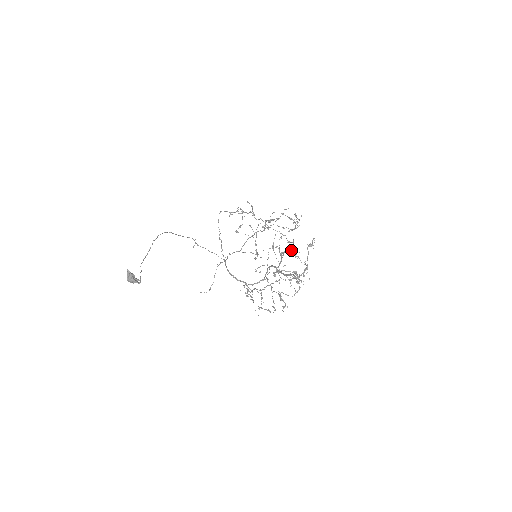
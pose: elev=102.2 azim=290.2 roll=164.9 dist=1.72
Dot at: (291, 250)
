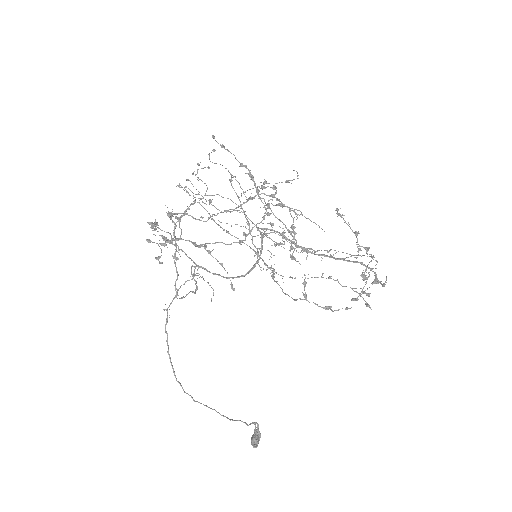
Dot at: occluded
